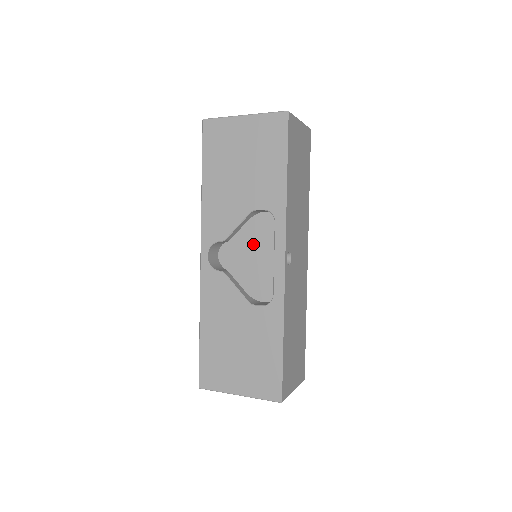
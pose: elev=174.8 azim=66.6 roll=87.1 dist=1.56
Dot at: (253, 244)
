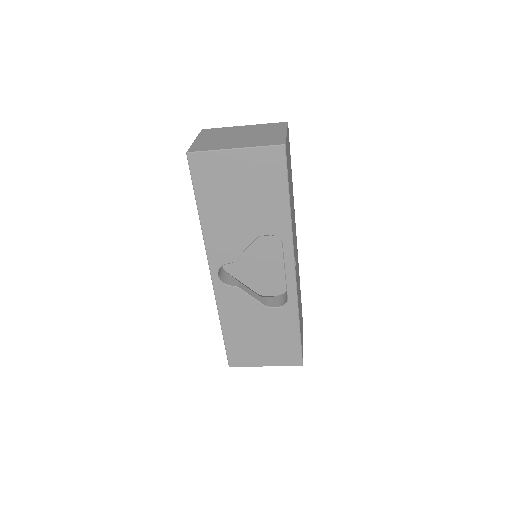
Dot at: (256, 253)
